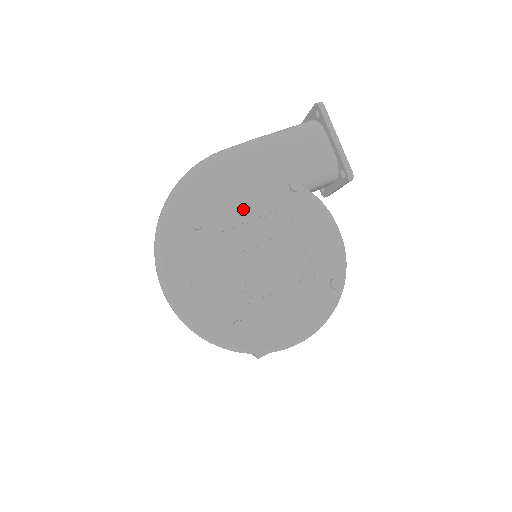
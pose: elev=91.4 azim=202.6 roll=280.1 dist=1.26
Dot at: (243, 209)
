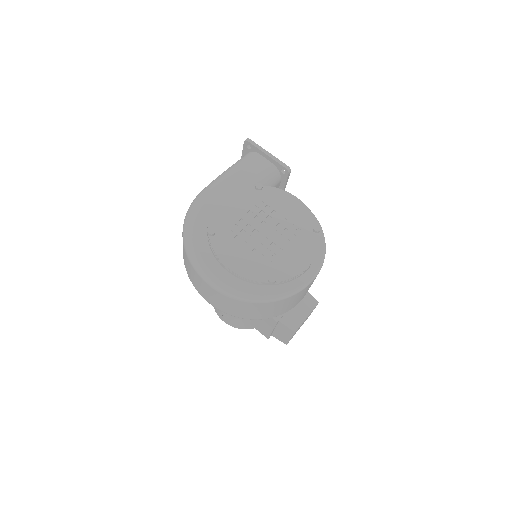
Dot at: (235, 212)
